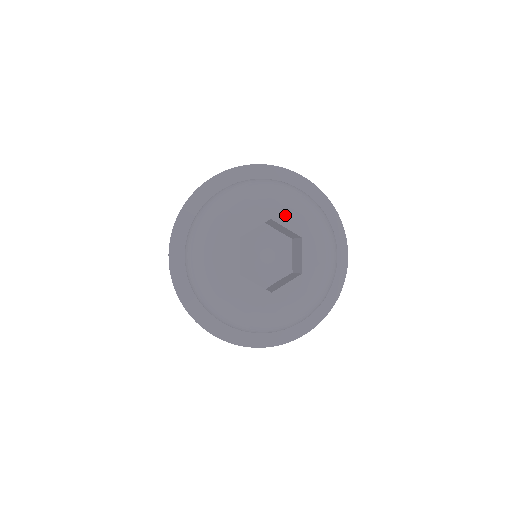
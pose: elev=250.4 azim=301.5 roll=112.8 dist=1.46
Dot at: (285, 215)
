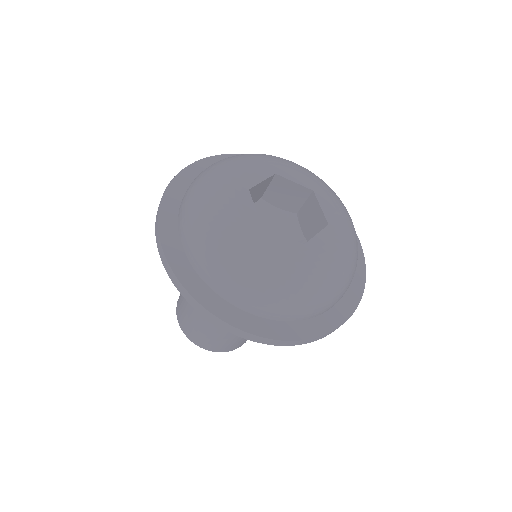
Dot at: (288, 171)
